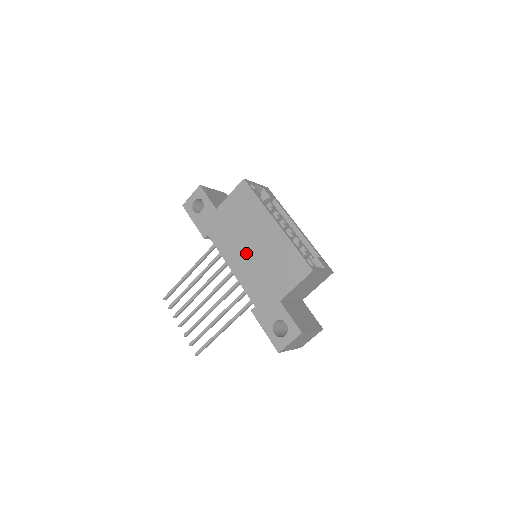
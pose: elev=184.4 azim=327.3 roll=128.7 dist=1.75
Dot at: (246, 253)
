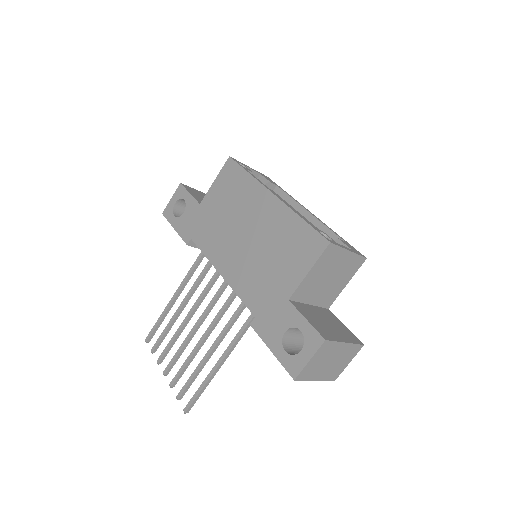
Dot at: (238, 247)
